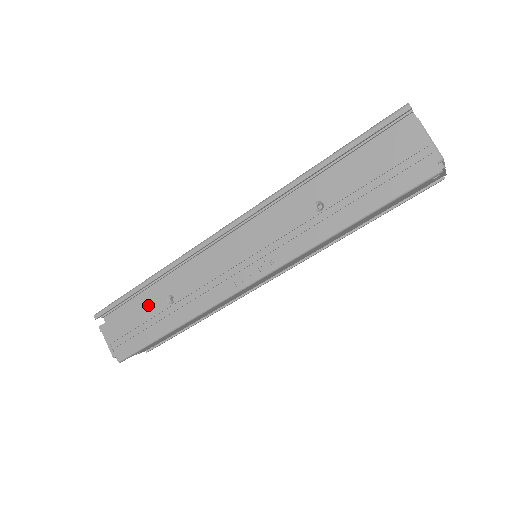
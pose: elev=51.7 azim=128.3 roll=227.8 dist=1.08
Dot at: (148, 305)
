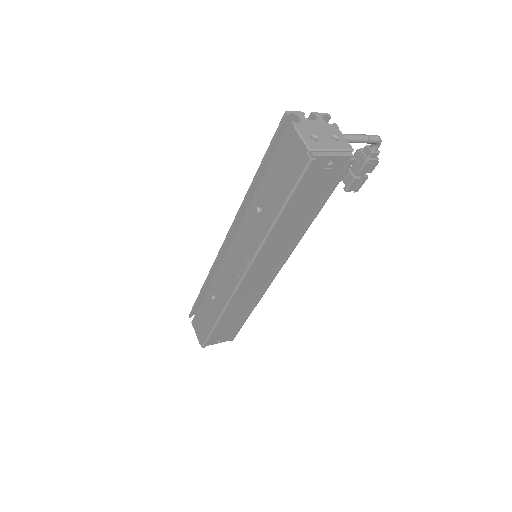
Dot at: (206, 303)
